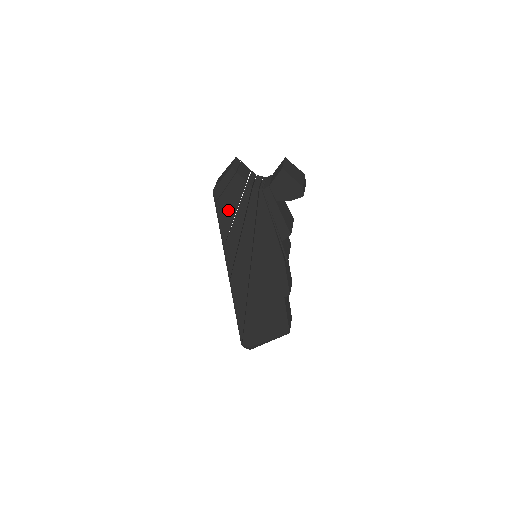
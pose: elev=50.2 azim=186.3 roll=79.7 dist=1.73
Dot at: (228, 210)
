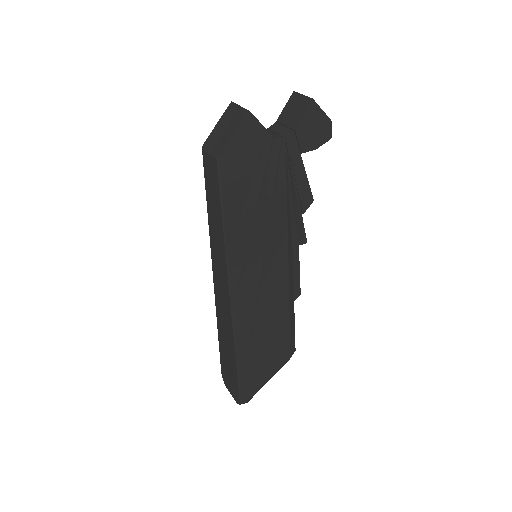
Dot at: (238, 187)
